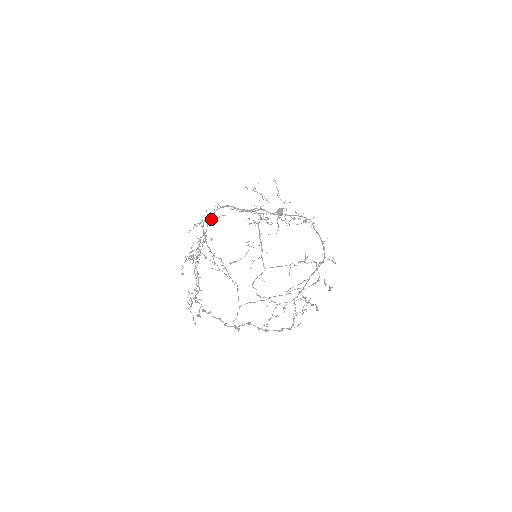
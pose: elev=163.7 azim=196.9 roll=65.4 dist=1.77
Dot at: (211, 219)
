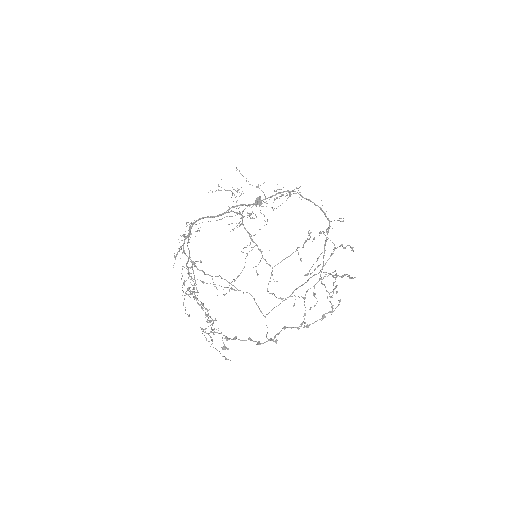
Dot at: (188, 239)
